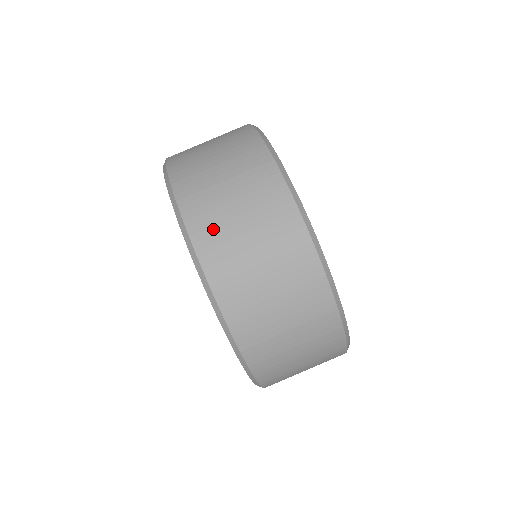
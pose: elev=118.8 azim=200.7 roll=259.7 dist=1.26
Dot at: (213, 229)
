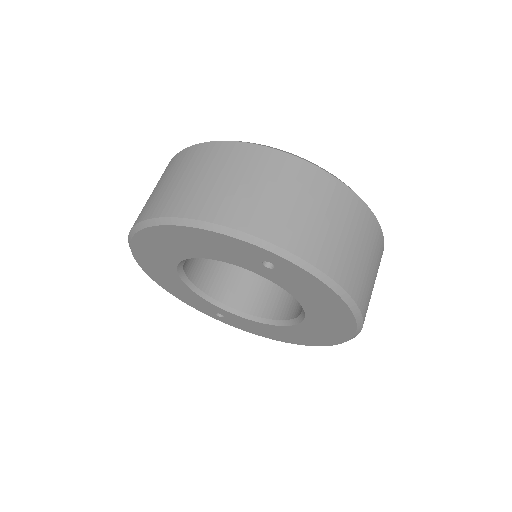
Dot at: (318, 244)
